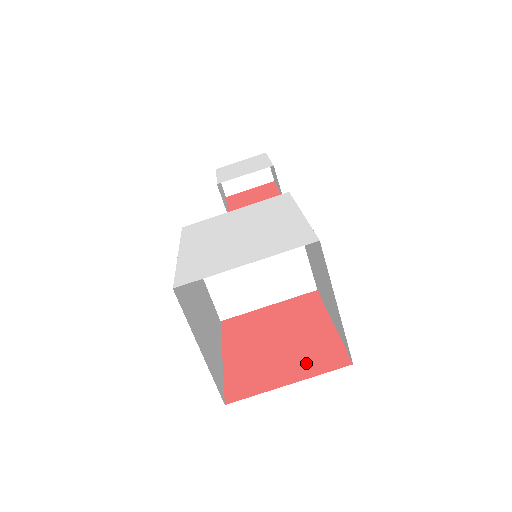
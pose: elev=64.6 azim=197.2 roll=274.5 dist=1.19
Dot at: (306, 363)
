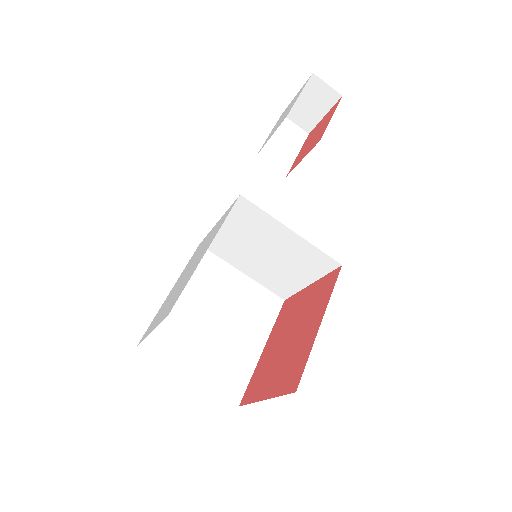
Dot at: (282, 377)
